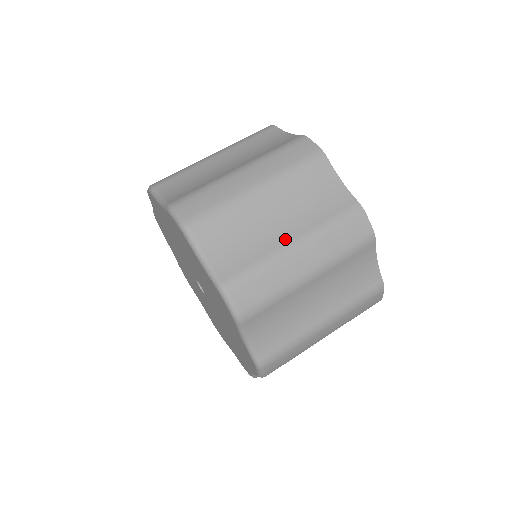
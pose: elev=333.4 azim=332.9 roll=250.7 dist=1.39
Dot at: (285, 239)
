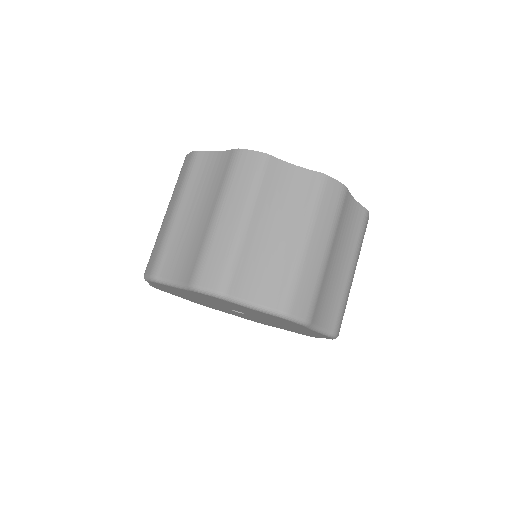
Dot at: (208, 219)
